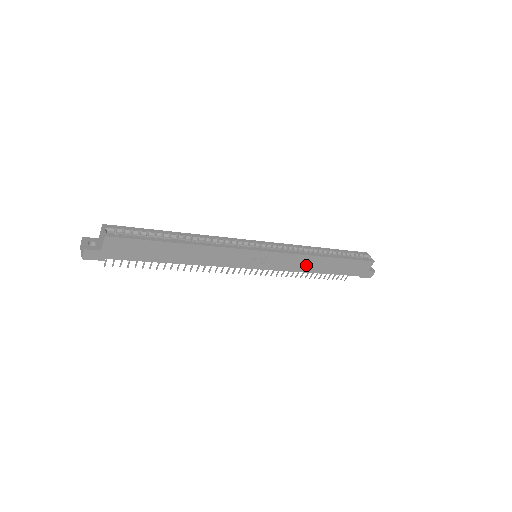
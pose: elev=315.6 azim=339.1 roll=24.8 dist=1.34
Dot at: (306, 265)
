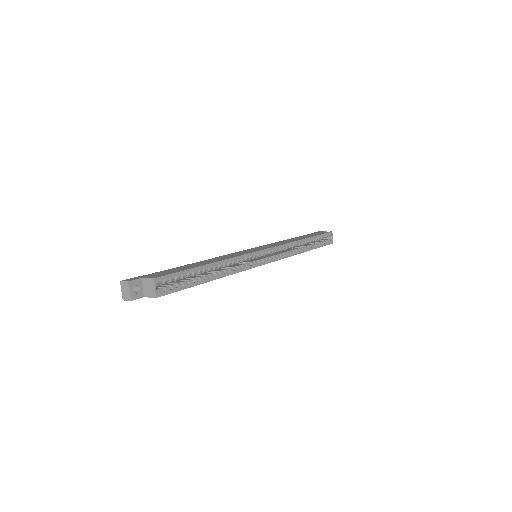
Dot at: occluded
